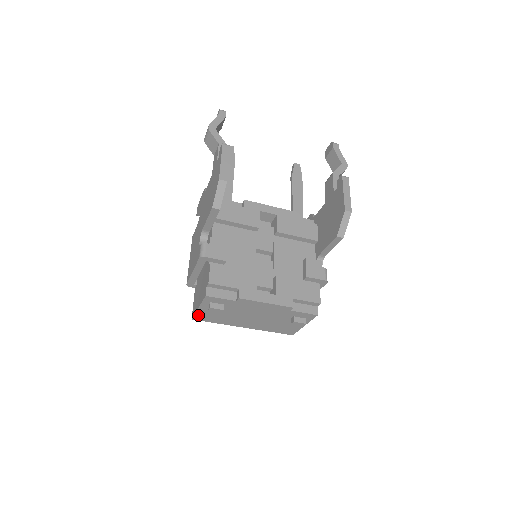
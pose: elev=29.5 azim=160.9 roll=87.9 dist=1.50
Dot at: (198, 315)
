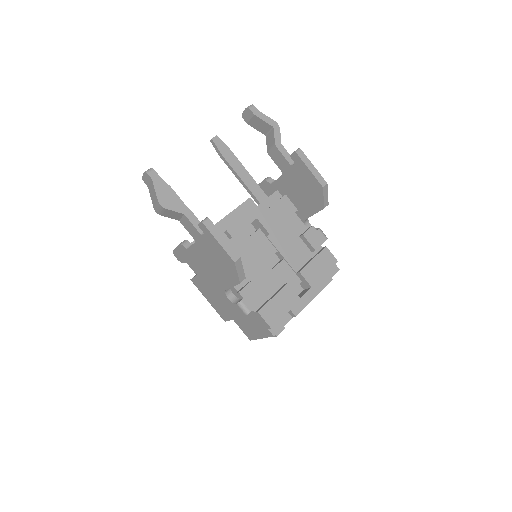
Dot at: occluded
